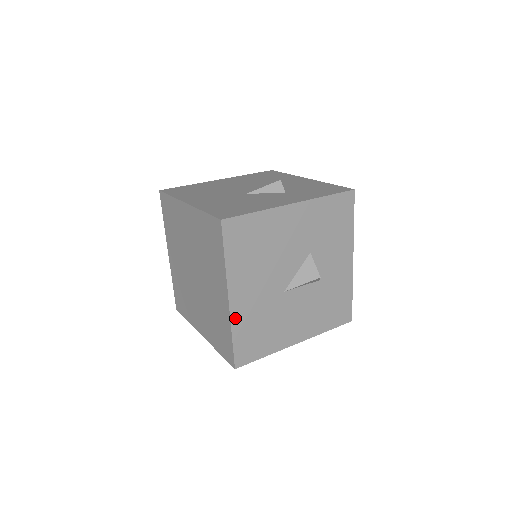
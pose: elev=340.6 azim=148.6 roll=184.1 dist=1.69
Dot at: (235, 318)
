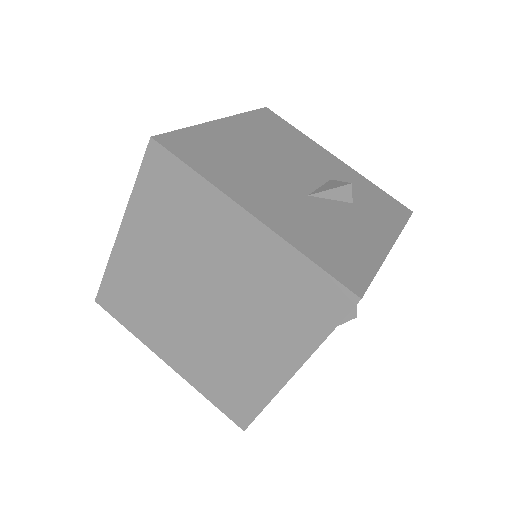
Dot at: occluded
